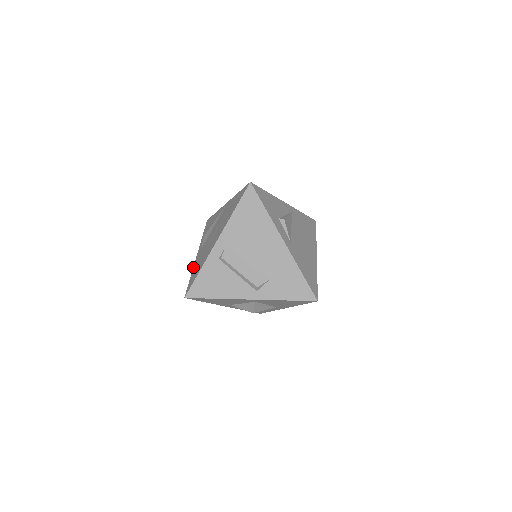
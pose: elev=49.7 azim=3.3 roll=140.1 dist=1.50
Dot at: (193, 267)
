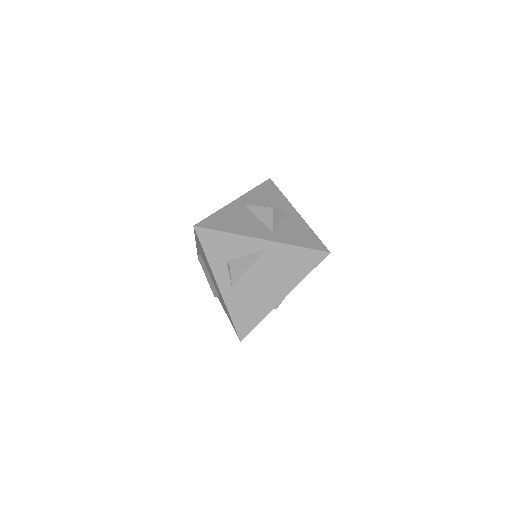
Dot at: occluded
